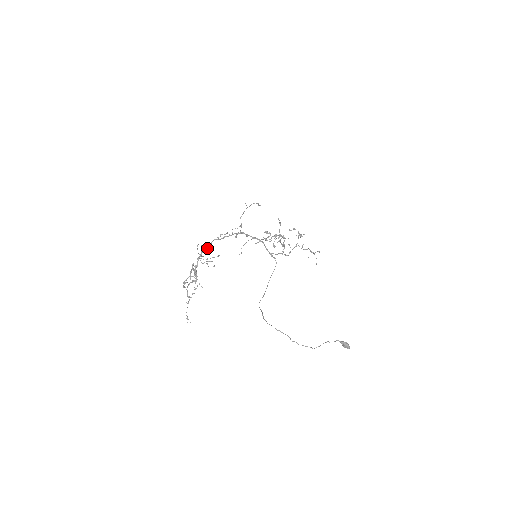
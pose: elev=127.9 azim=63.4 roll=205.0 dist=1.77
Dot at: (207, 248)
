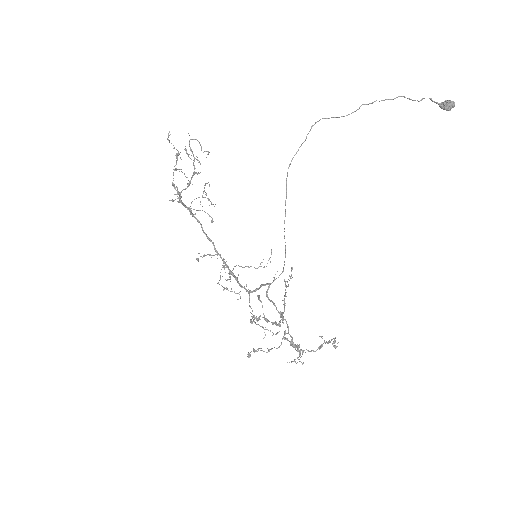
Dot at: (198, 221)
